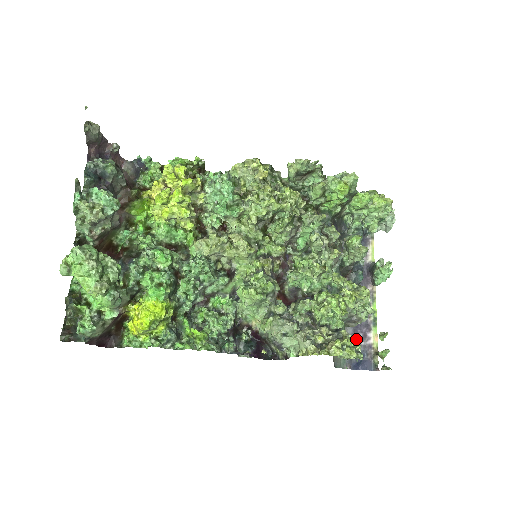
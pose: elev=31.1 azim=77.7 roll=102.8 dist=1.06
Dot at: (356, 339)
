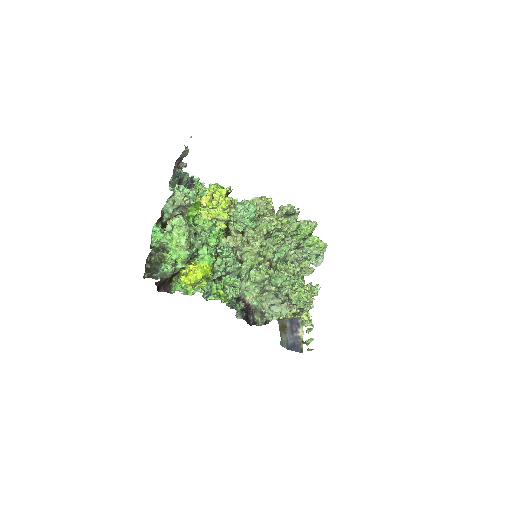
Dot at: (292, 331)
